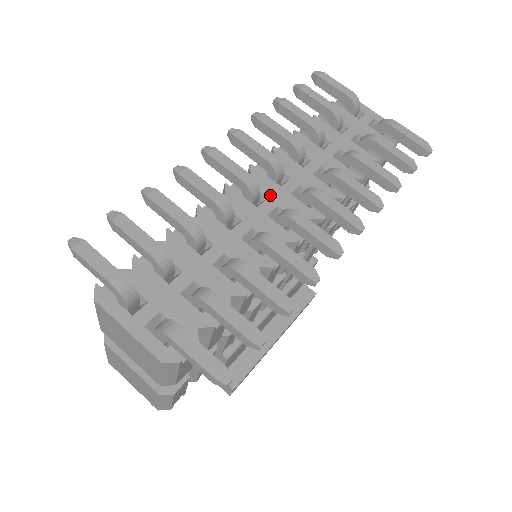
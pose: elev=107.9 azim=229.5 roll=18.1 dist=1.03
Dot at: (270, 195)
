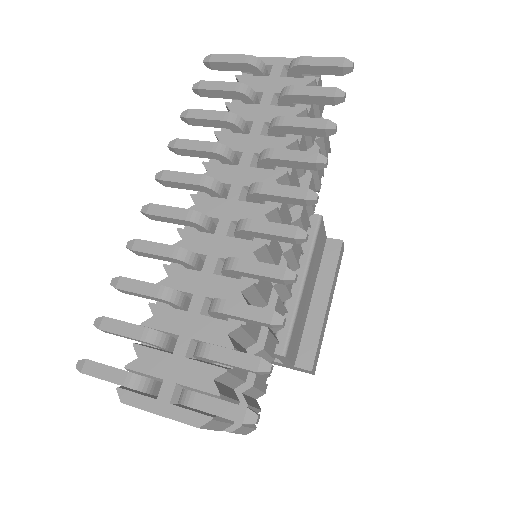
Dot at: (220, 214)
